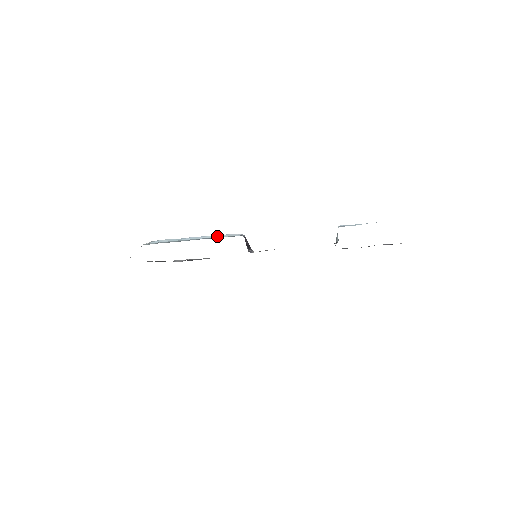
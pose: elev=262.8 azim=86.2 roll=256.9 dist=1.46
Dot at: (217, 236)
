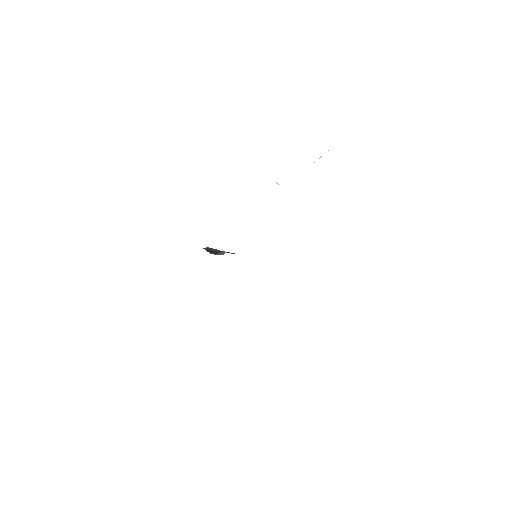
Dot at: occluded
